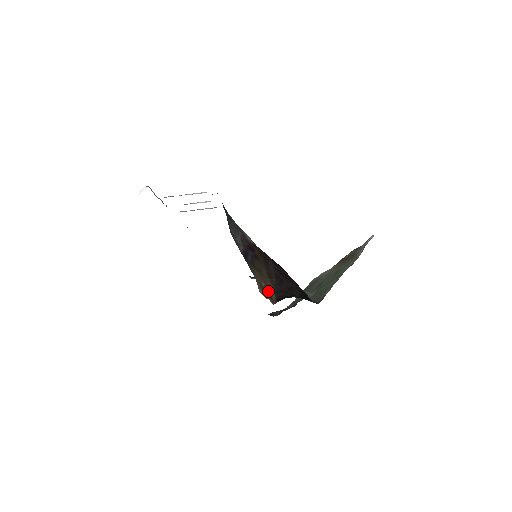
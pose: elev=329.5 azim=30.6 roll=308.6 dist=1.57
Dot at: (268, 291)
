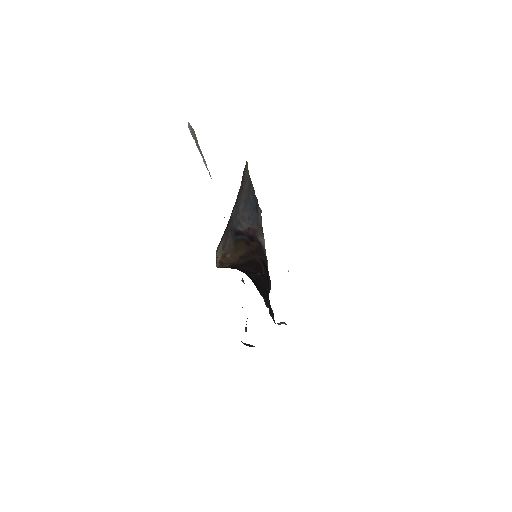
Dot at: (227, 262)
